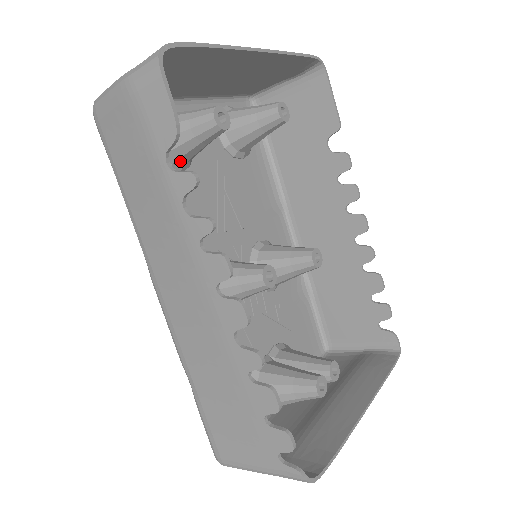
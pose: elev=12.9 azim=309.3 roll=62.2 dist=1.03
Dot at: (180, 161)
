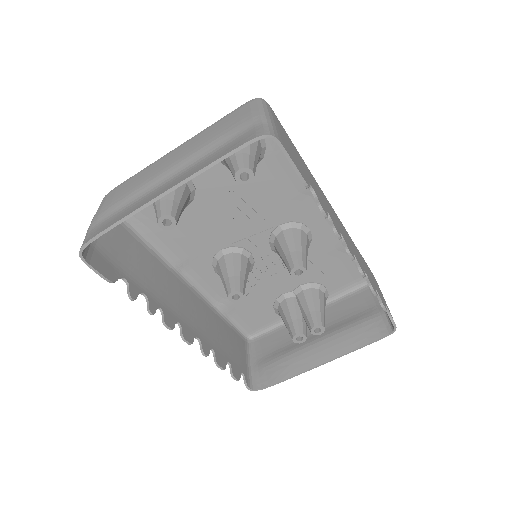
Dot at: occluded
